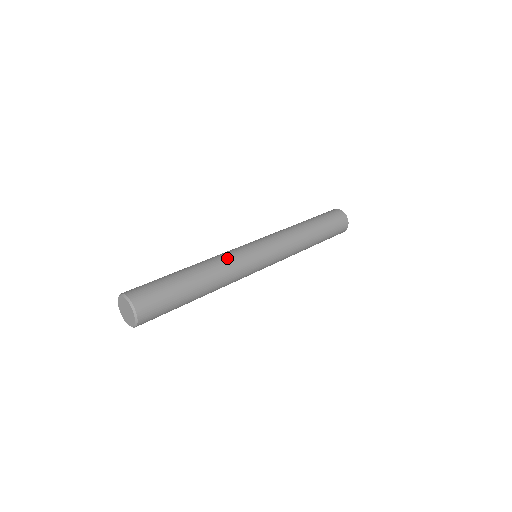
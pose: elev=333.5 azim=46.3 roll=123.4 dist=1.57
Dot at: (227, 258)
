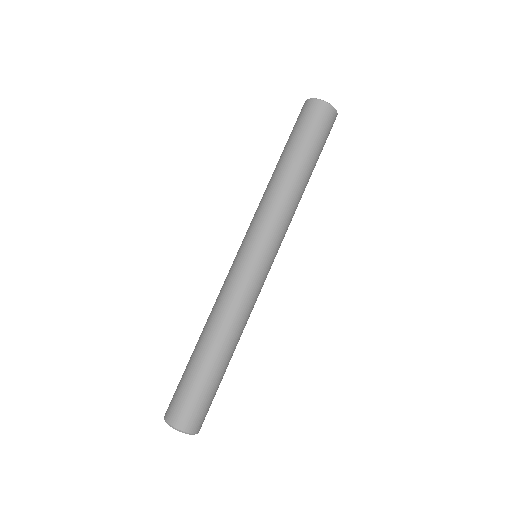
Dot at: (248, 310)
